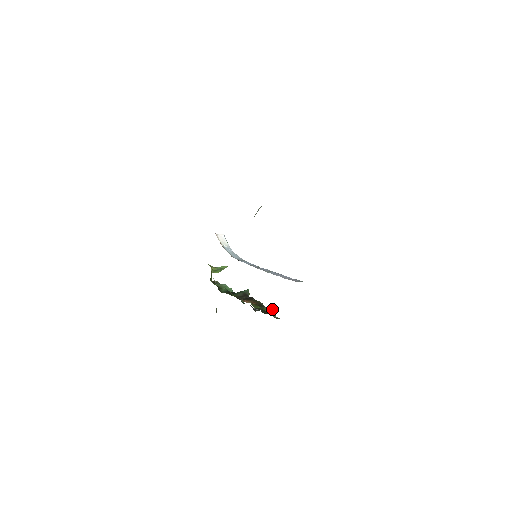
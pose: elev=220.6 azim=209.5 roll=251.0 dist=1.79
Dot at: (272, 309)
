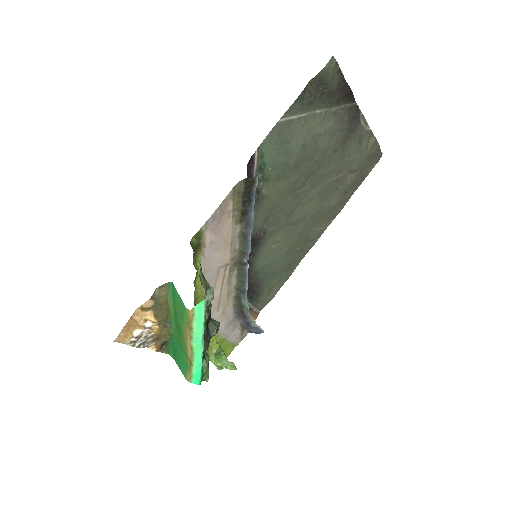
Dot at: (211, 288)
